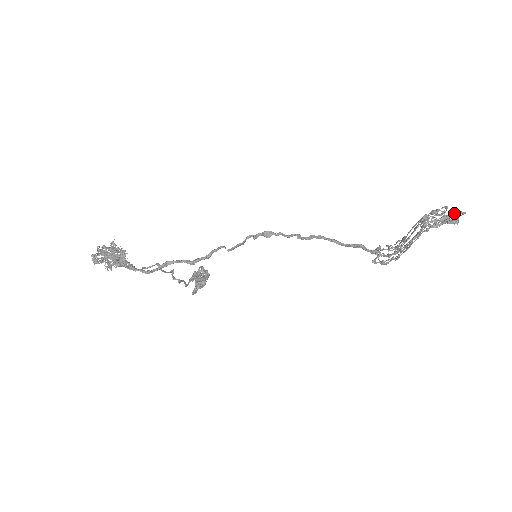
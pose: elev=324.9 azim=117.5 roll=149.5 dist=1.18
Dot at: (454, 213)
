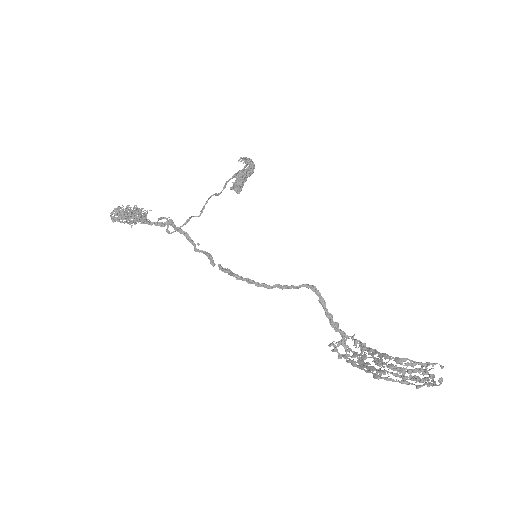
Dot at: (442, 367)
